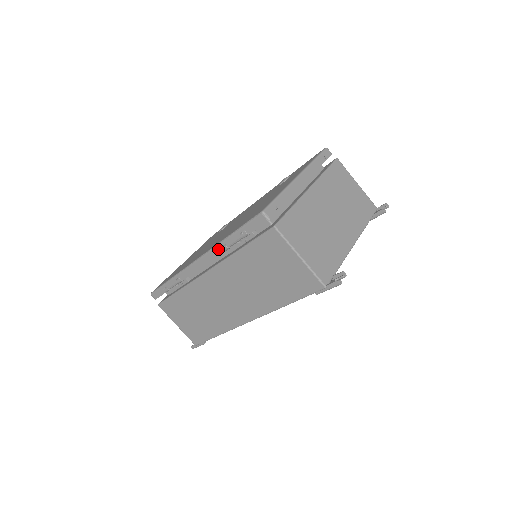
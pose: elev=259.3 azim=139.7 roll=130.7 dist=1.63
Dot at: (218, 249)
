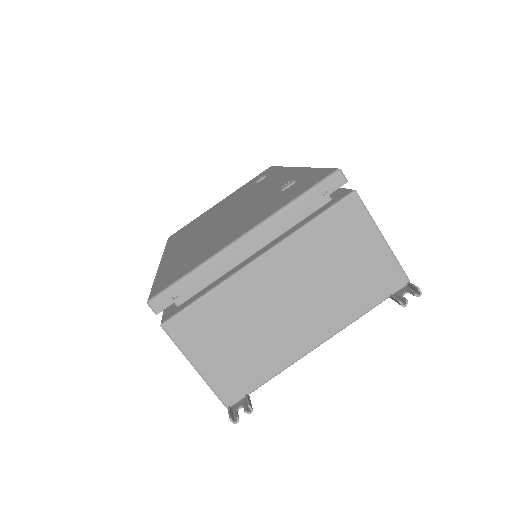
Dot at: occluded
